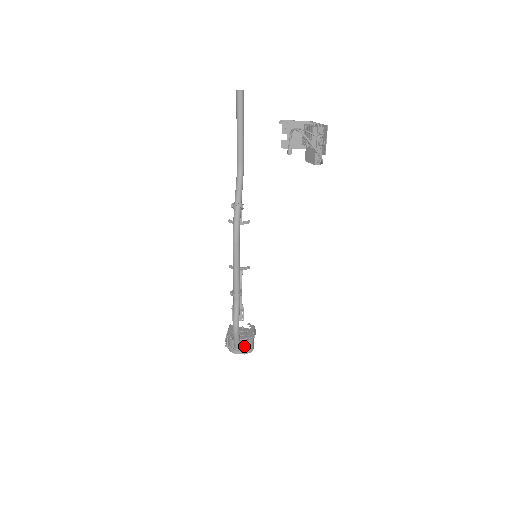
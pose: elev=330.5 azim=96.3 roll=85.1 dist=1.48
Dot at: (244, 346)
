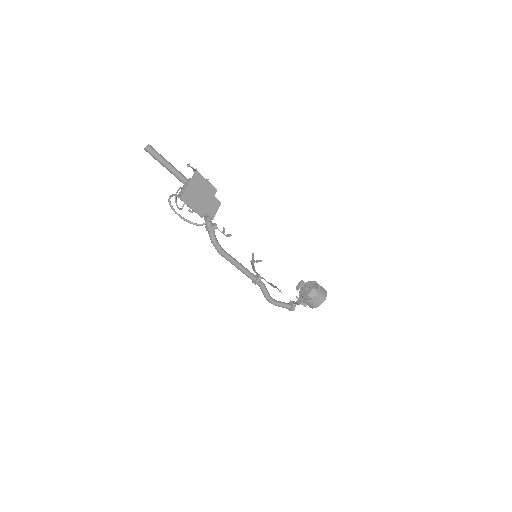
Dot at: (306, 303)
